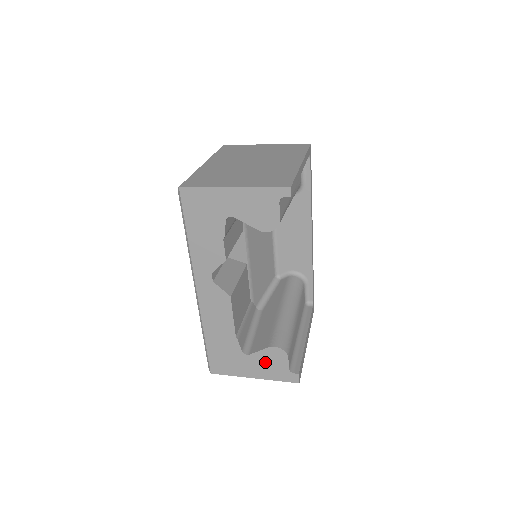
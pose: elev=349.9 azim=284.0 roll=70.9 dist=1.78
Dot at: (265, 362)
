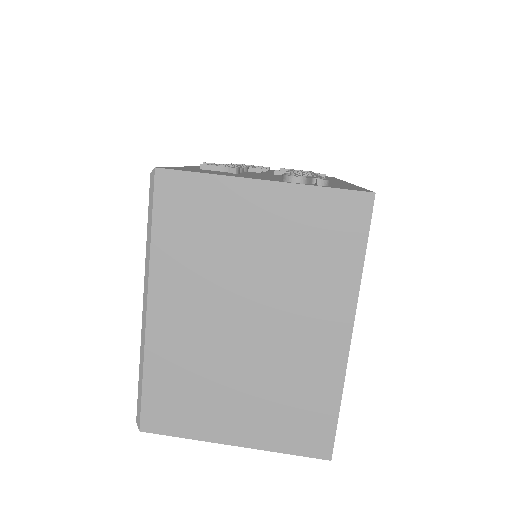
Dot at: occluded
